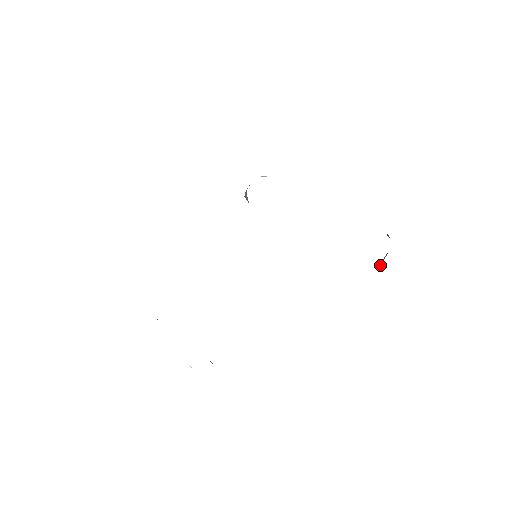
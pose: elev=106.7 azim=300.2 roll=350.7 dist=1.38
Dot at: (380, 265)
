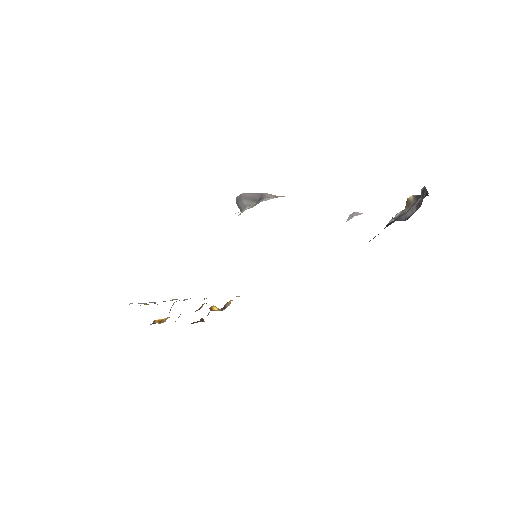
Dot at: occluded
